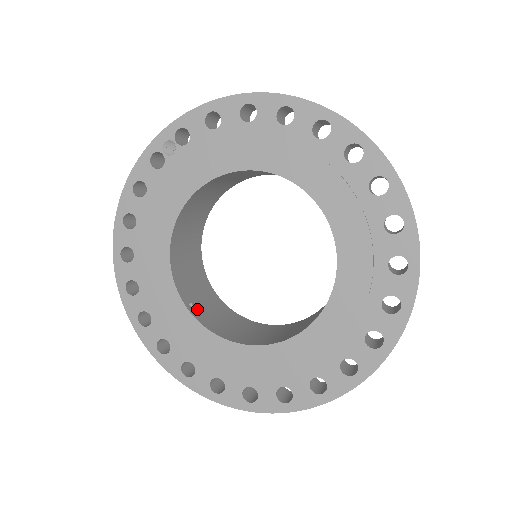
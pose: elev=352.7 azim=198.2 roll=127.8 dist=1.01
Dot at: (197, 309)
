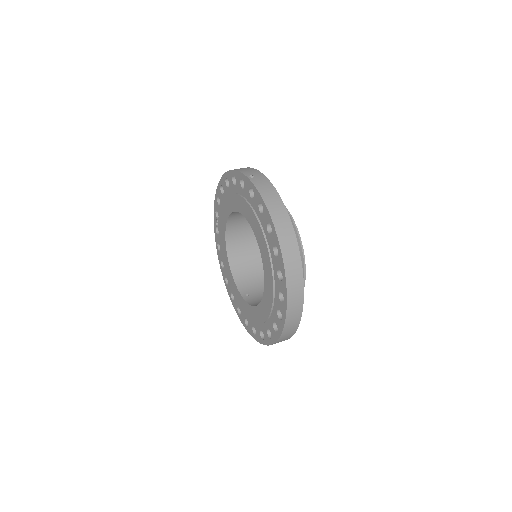
Dot at: (251, 297)
